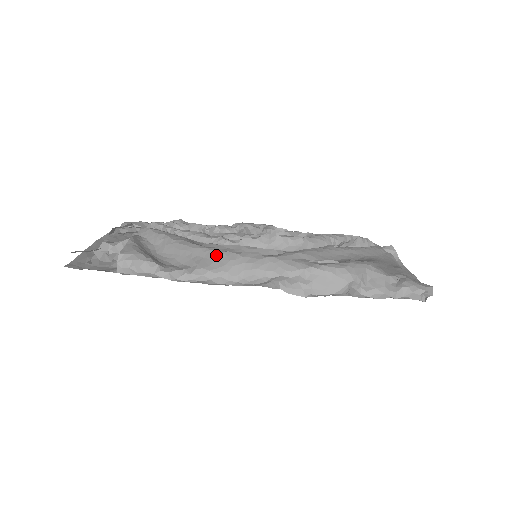
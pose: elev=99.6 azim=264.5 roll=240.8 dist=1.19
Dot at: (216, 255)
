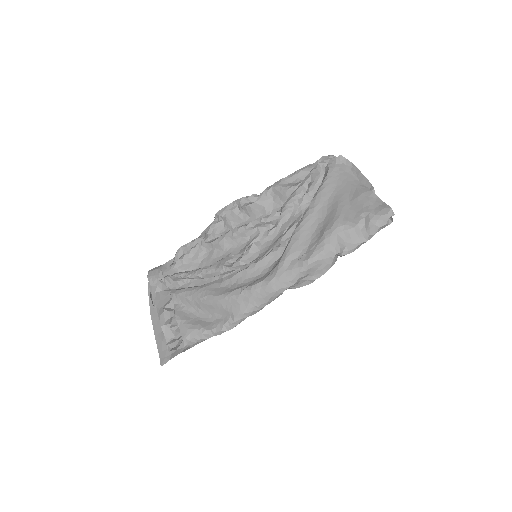
Dot at: (238, 299)
